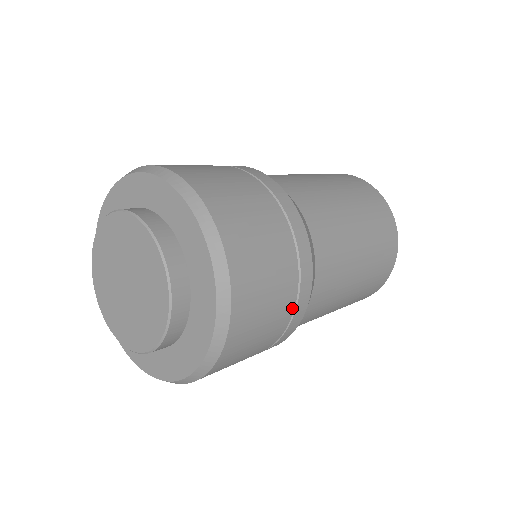
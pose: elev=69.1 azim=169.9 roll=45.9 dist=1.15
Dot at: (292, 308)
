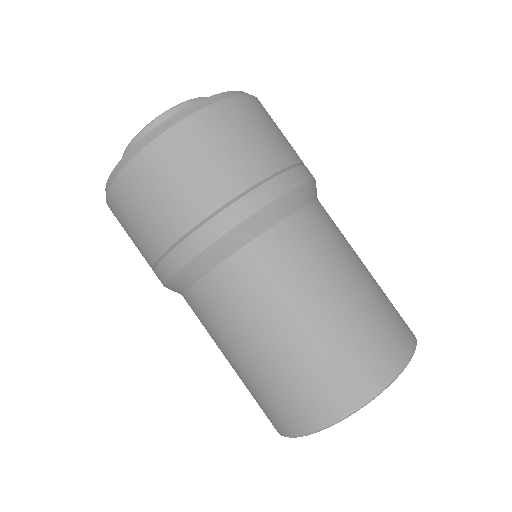
Dot at: (218, 205)
